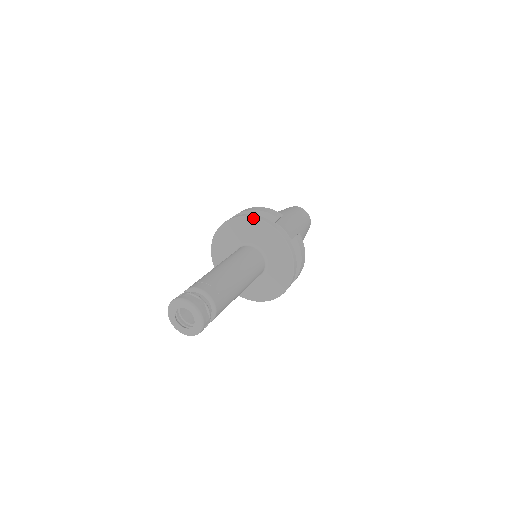
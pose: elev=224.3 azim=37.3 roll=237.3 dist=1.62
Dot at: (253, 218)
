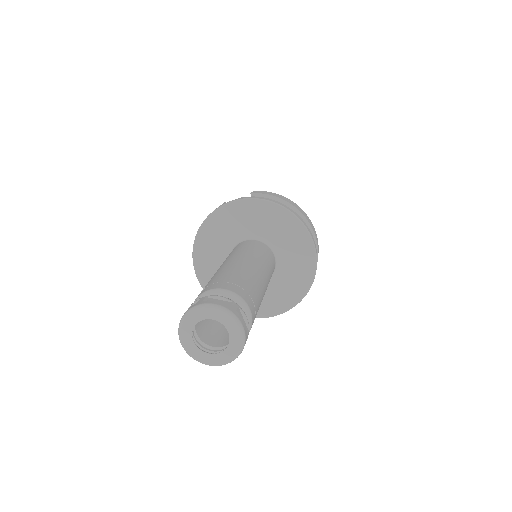
Dot at: (200, 229)
